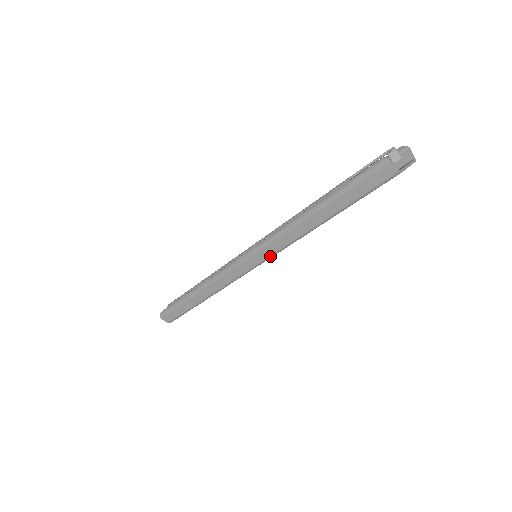
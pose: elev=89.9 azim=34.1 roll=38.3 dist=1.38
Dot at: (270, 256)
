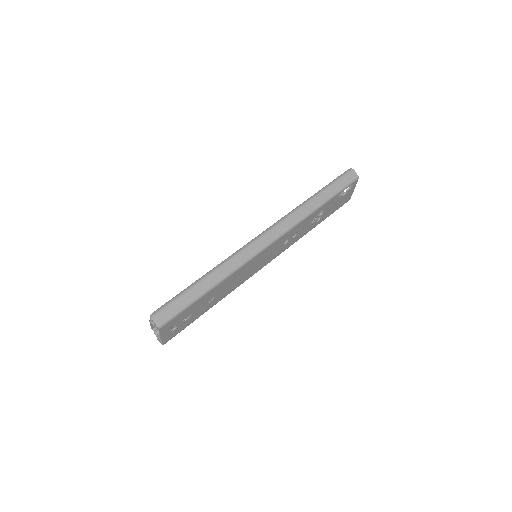
Dot at: (282, 233)
